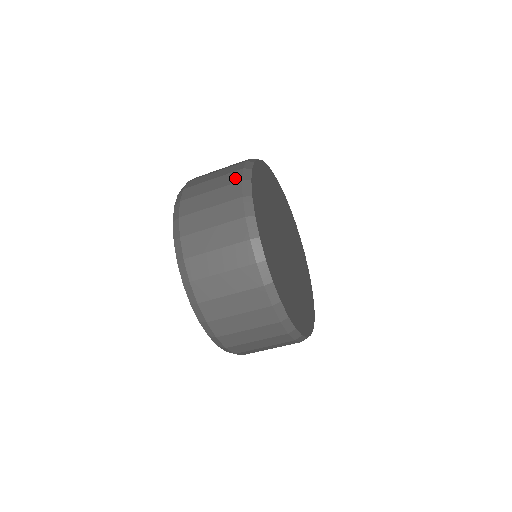
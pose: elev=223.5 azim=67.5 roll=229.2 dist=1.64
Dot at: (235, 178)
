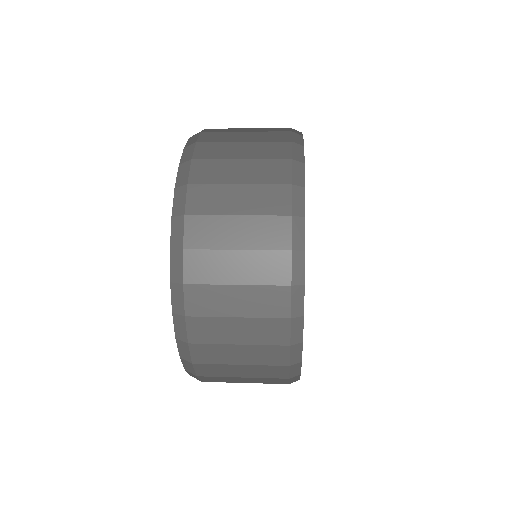
Dot at: (279, 359)
